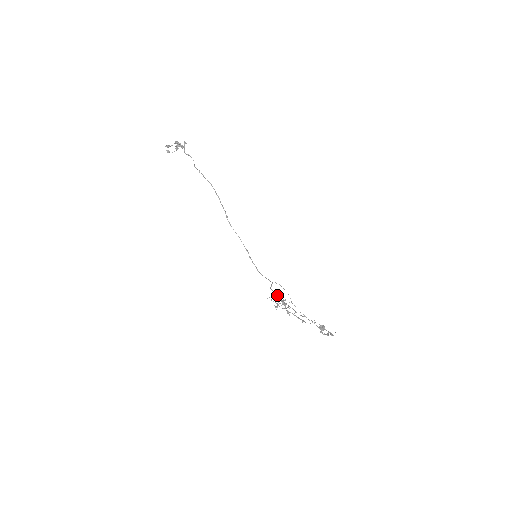
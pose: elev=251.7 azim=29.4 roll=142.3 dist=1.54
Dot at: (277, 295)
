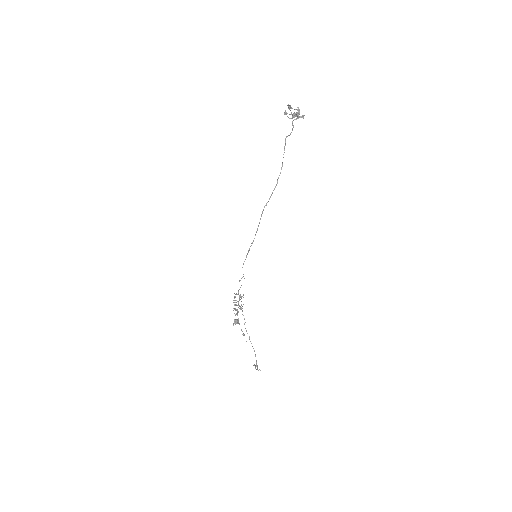
Dot at: occluded
